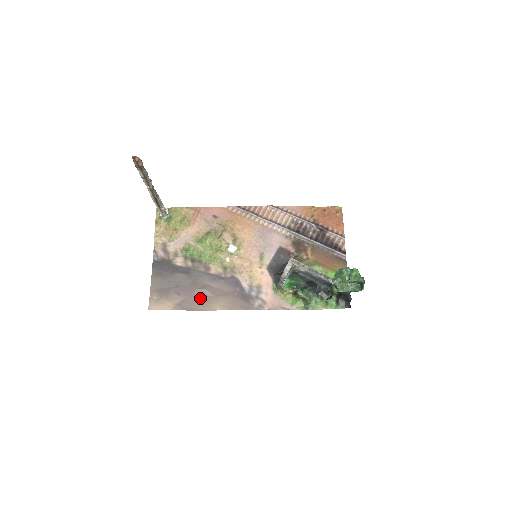
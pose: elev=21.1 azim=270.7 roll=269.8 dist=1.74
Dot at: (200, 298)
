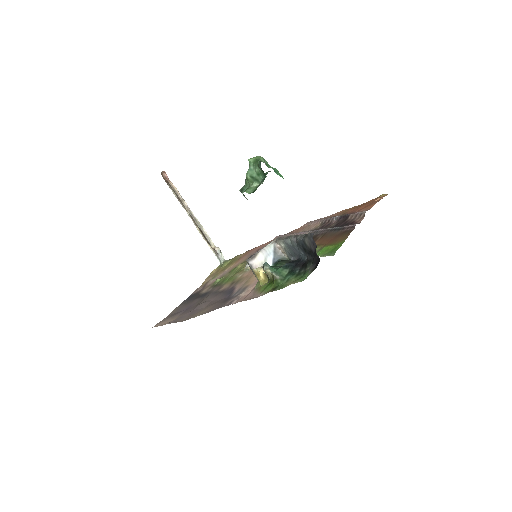
Dot at: (194, 312)
